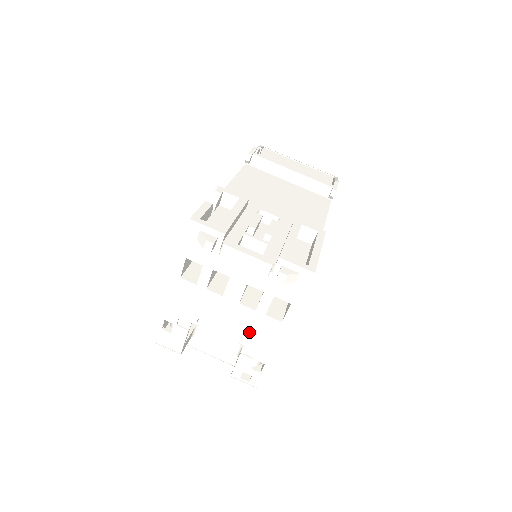
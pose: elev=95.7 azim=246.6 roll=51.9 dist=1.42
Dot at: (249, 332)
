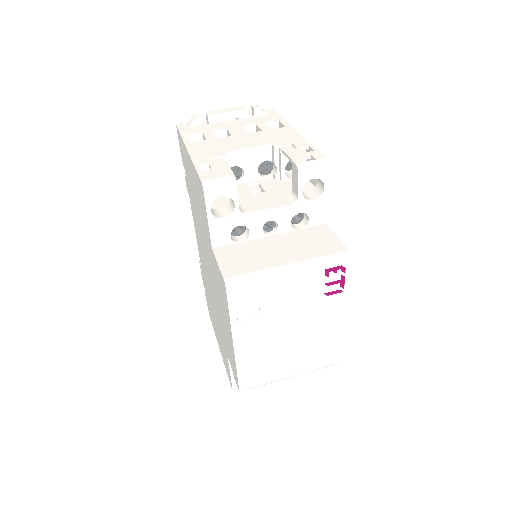
Dot at: (272, 140)
